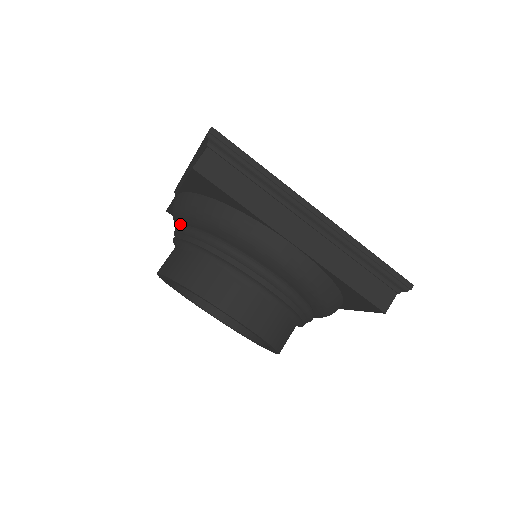
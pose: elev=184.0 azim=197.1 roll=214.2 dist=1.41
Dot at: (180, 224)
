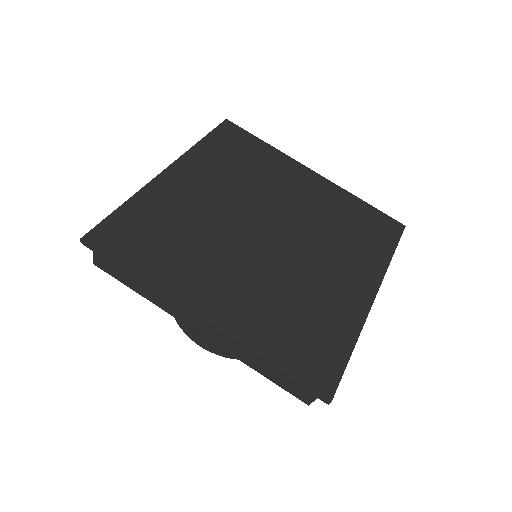
Dot at: occluded
